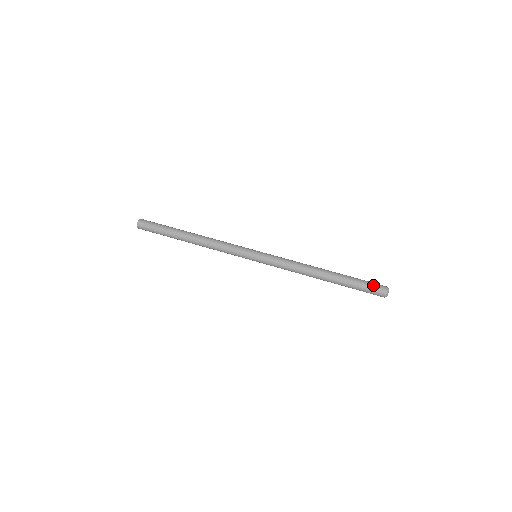
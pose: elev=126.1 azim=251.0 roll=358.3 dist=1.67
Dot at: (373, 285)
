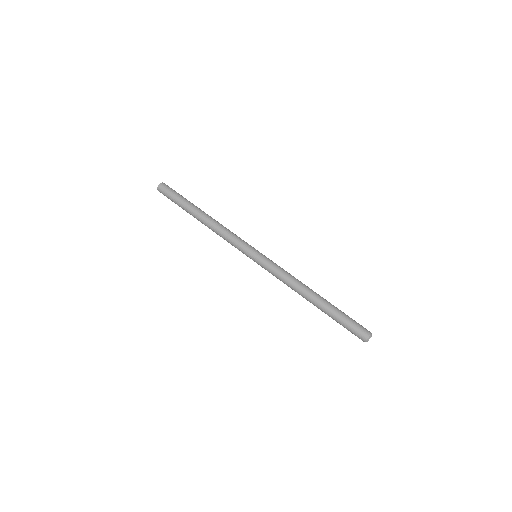
Dot at: (354, 330)
